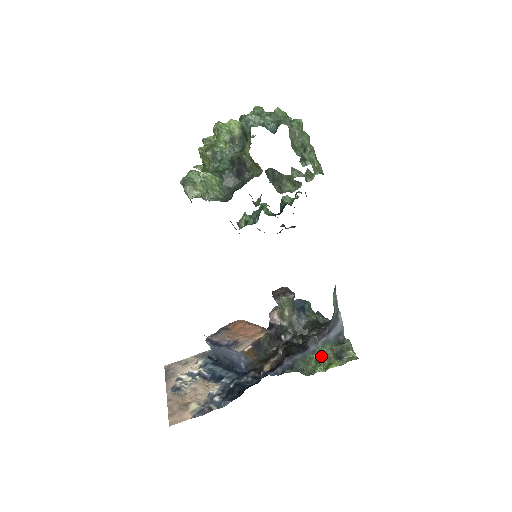
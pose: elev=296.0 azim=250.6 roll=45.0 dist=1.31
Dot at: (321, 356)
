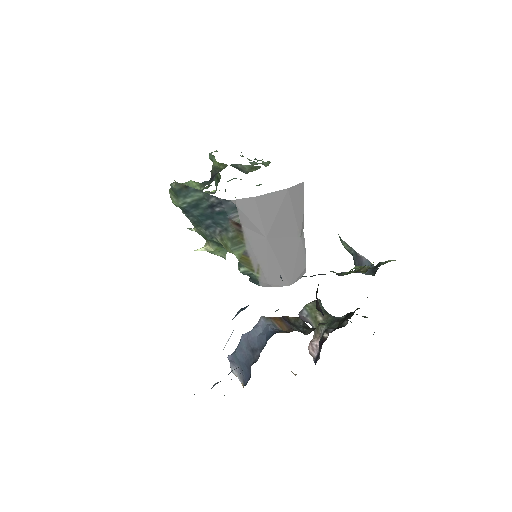
Dot at: (355, 272)
